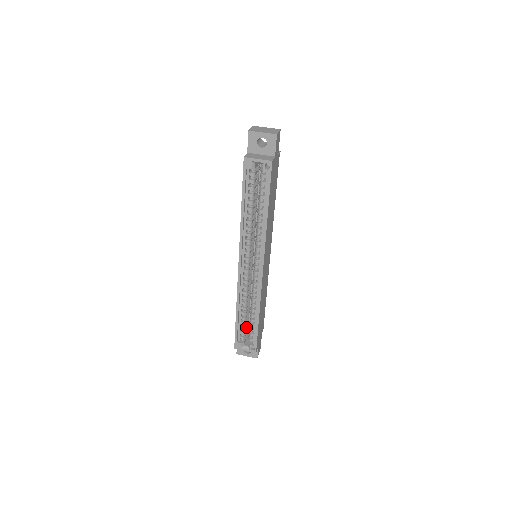
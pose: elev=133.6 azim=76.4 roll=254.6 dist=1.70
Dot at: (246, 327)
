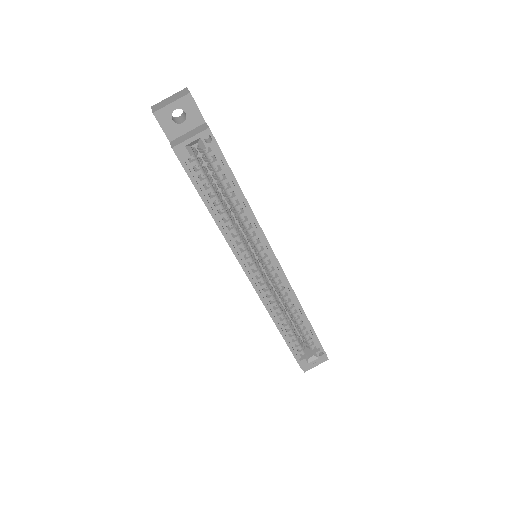
Dot at: (298, 338)
